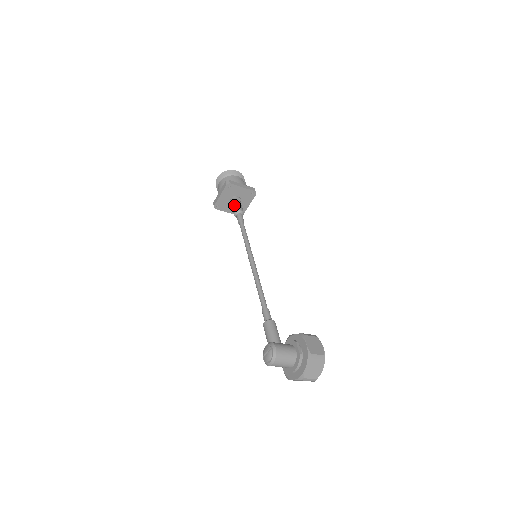
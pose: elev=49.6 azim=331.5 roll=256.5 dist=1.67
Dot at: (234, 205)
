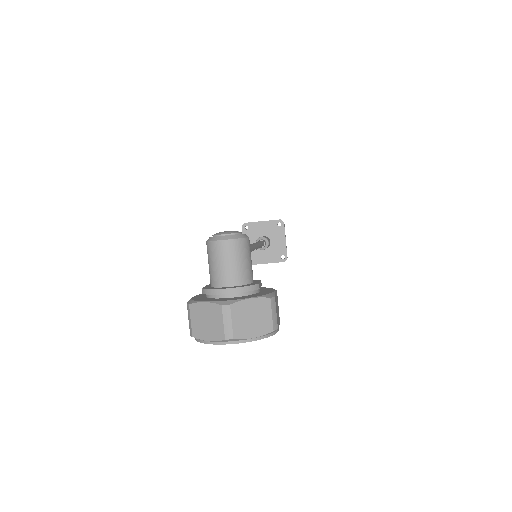
Dot at: occluded
